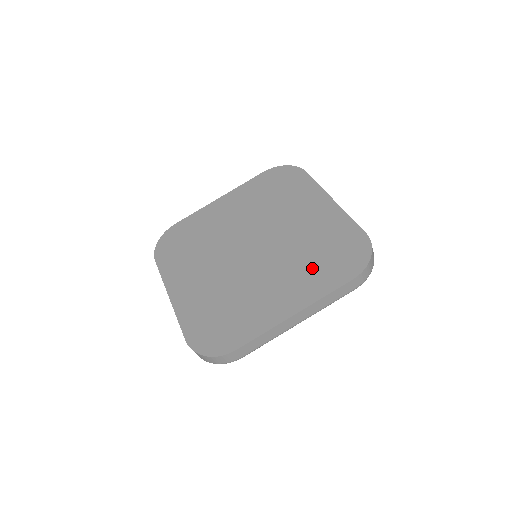
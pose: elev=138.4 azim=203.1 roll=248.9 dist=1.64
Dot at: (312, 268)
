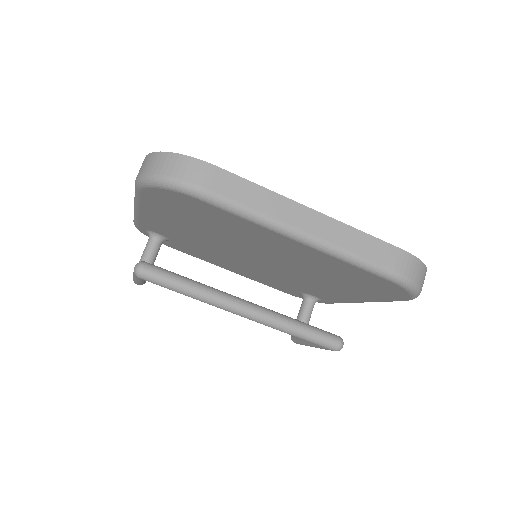
Dot at: occluded
